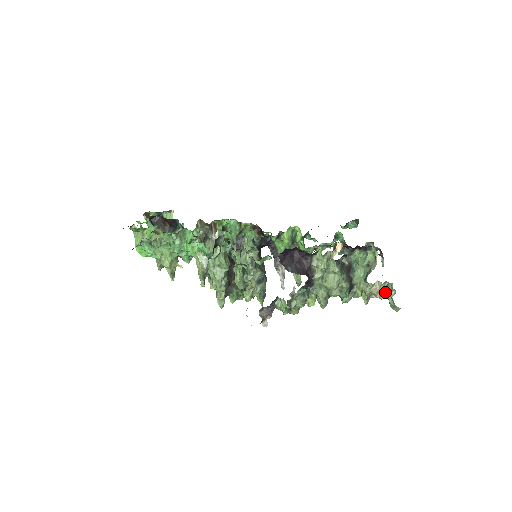
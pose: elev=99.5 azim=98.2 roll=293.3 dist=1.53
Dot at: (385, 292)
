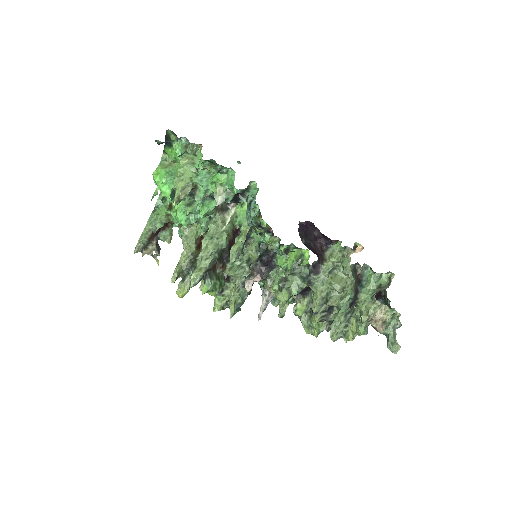
Dot at: (389, 322)
